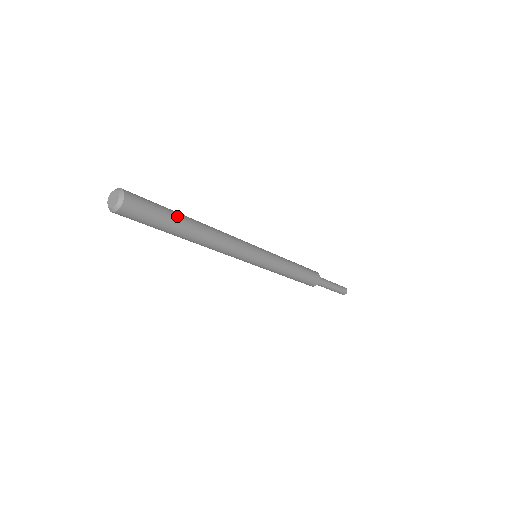
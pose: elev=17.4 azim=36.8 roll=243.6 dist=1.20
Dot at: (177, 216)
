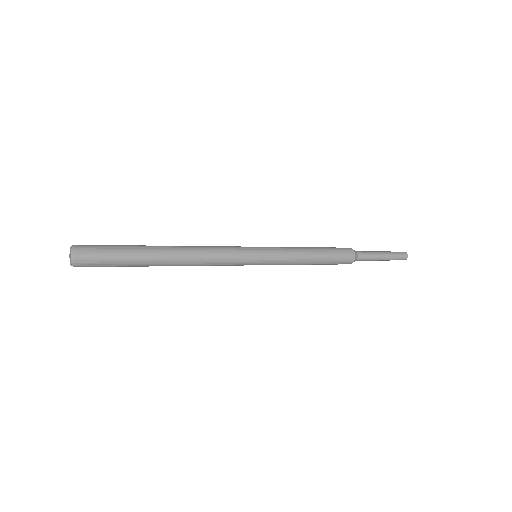
Dot at: (138, 260)
